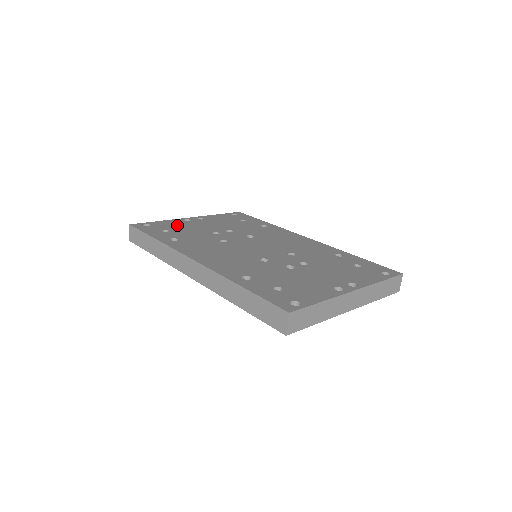
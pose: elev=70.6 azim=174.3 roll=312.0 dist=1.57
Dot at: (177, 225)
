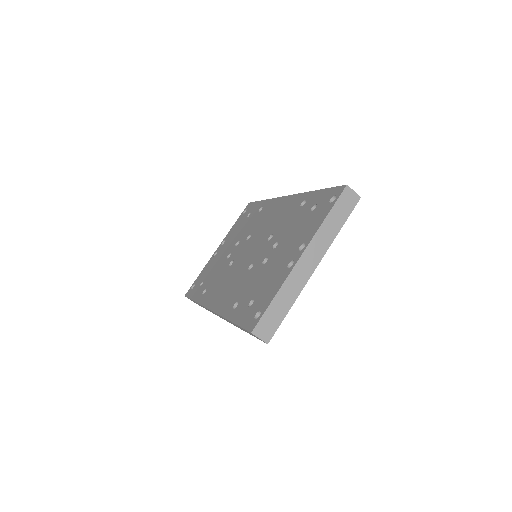
Dot at: (208, 269)
